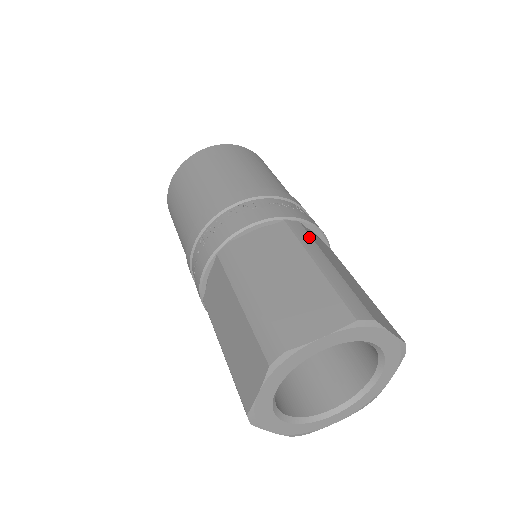
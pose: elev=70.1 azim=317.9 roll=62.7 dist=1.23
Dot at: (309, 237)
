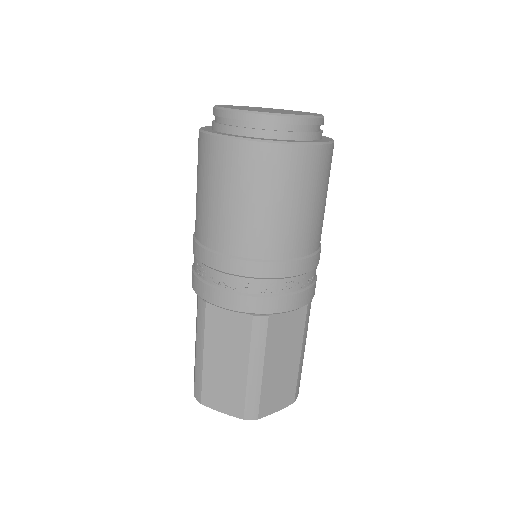
Dot at: occluded
